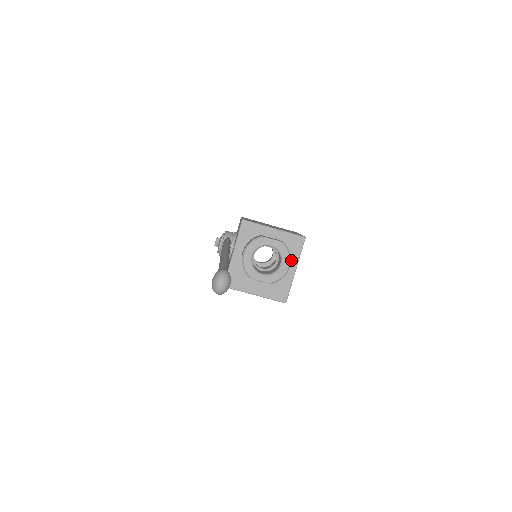
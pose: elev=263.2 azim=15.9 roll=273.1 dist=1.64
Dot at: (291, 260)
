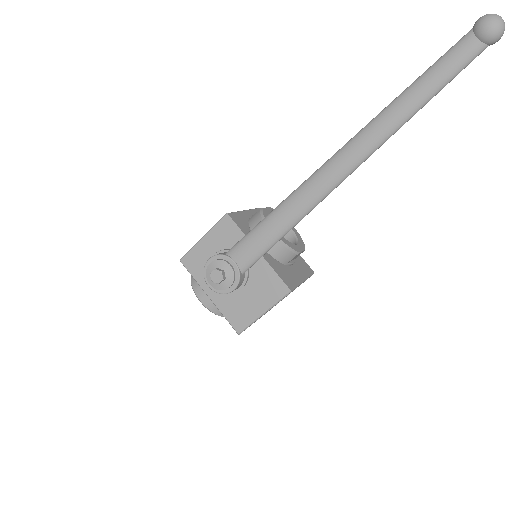
Dot at: occluded
